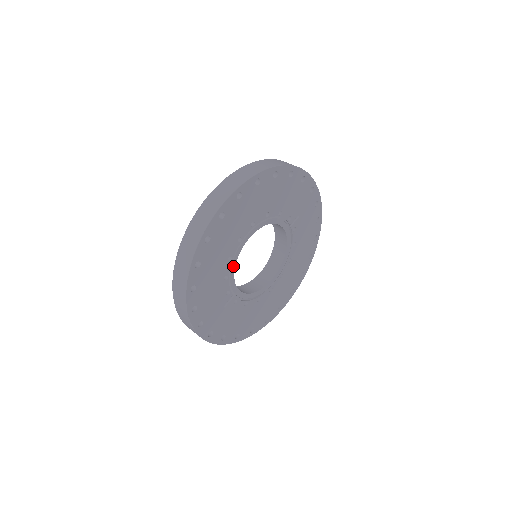
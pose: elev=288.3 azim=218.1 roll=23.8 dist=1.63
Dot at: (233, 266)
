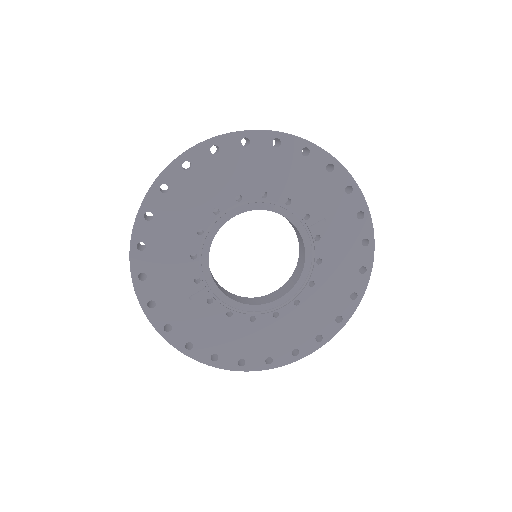
Dot at: (207, 246)
